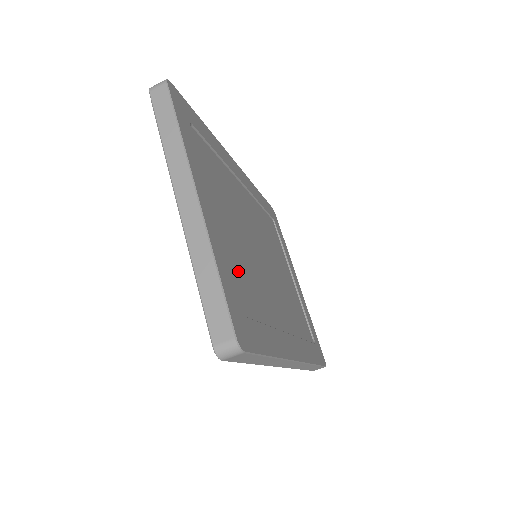
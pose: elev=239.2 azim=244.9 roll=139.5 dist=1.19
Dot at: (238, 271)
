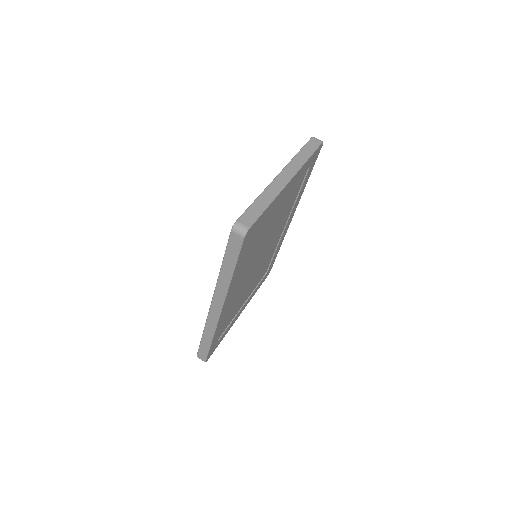
Dot at: occluded
